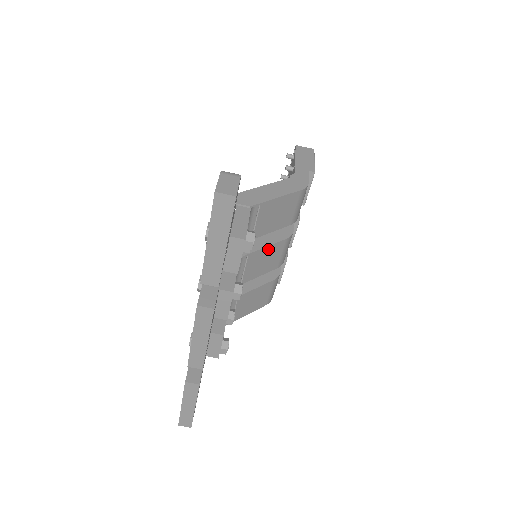
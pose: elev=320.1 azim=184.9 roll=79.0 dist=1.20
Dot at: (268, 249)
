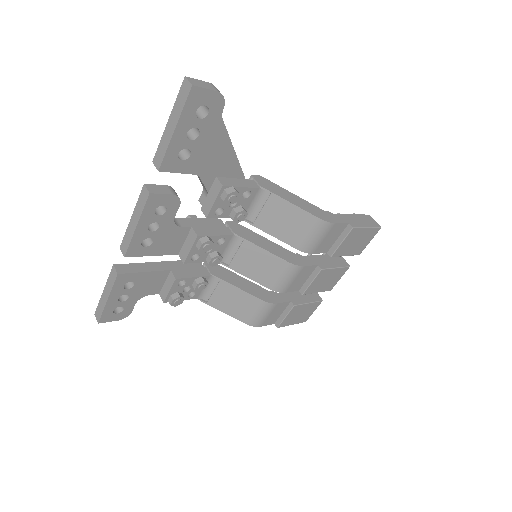
Dot at: (266, 254)
